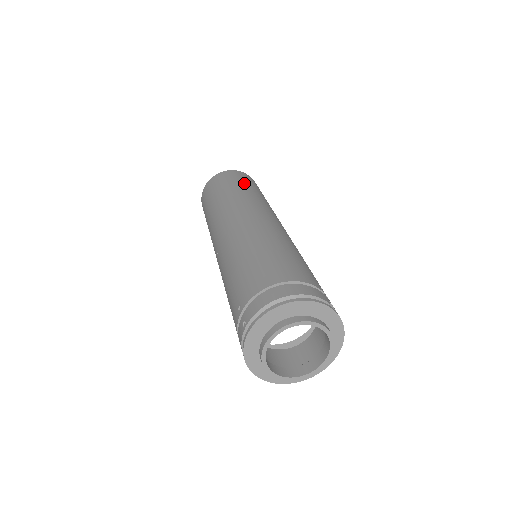
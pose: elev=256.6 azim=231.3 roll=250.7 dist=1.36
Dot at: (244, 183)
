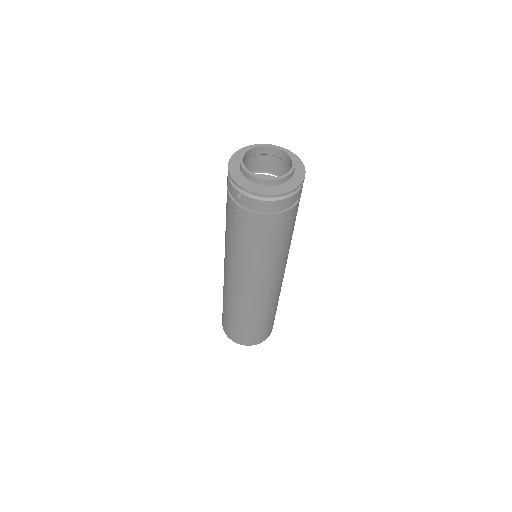
Dot at: occluded
